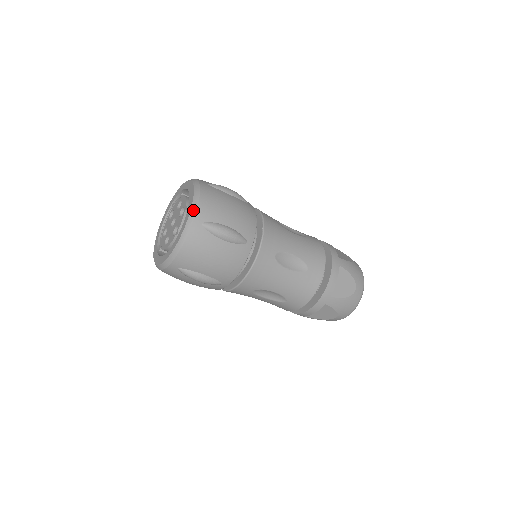
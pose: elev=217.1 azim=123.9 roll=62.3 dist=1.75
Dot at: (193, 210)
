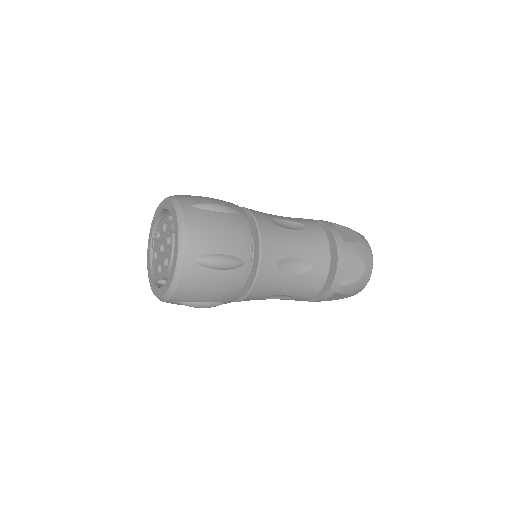
Dot at: (168, 294)
